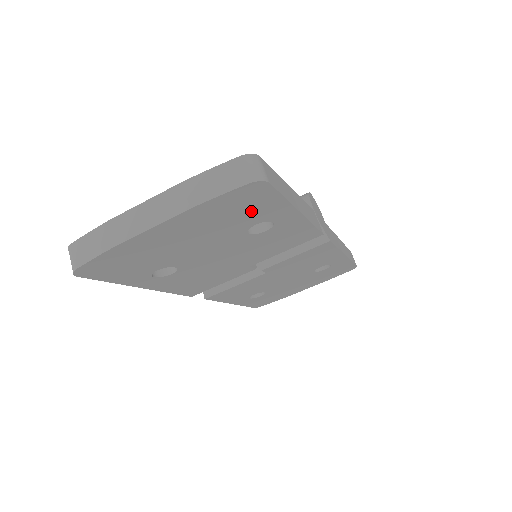
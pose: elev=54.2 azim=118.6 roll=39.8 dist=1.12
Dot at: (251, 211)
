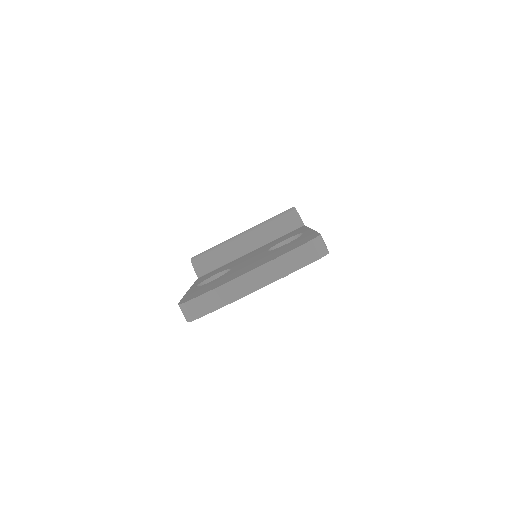
Dot at: occluded
